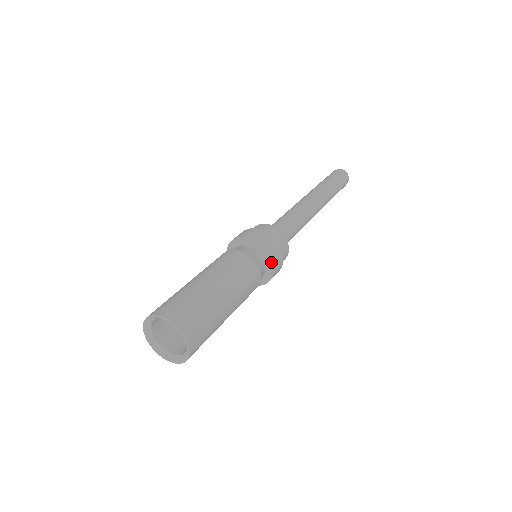
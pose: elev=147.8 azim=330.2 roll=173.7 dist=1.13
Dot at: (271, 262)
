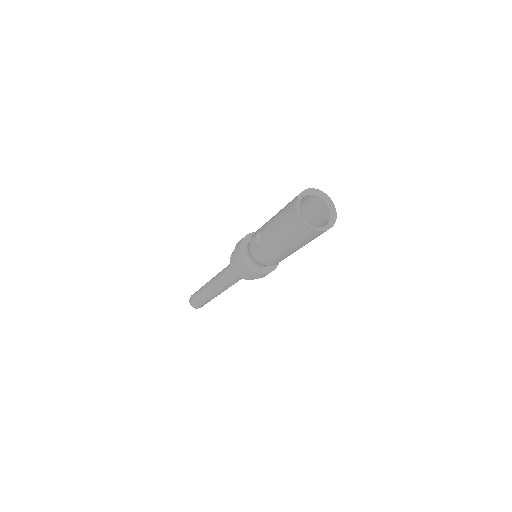
Dot at: occluded
